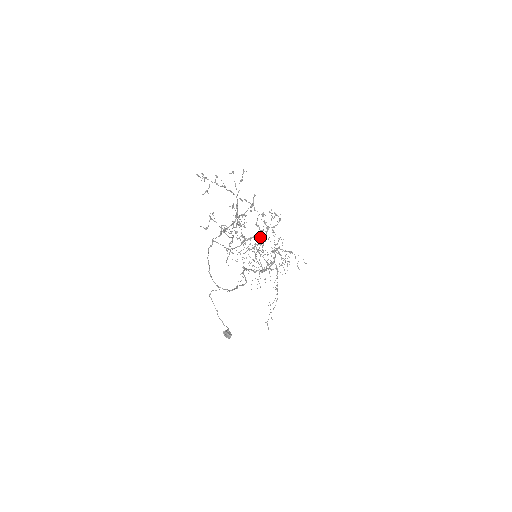
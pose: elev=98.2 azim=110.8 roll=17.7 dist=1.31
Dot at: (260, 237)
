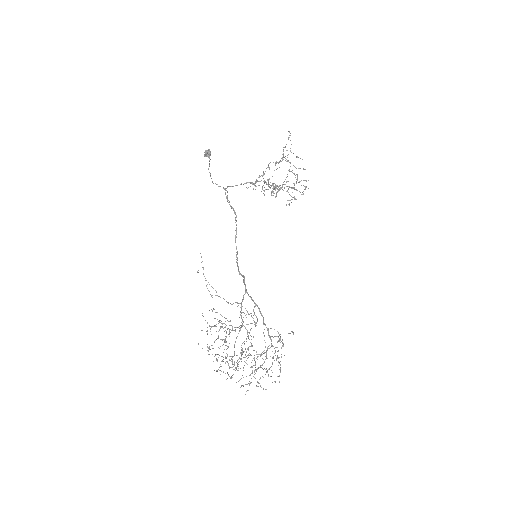
Dot at: occluded
